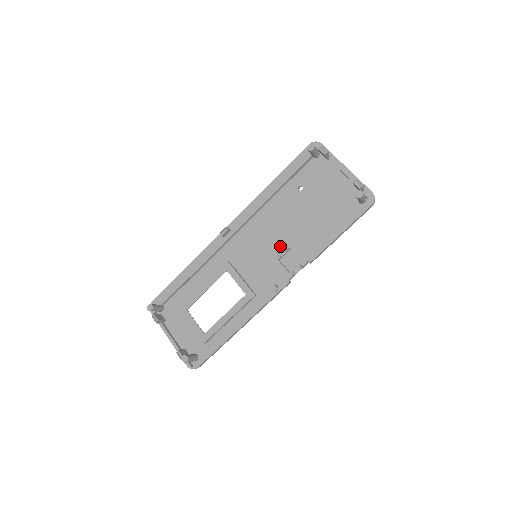
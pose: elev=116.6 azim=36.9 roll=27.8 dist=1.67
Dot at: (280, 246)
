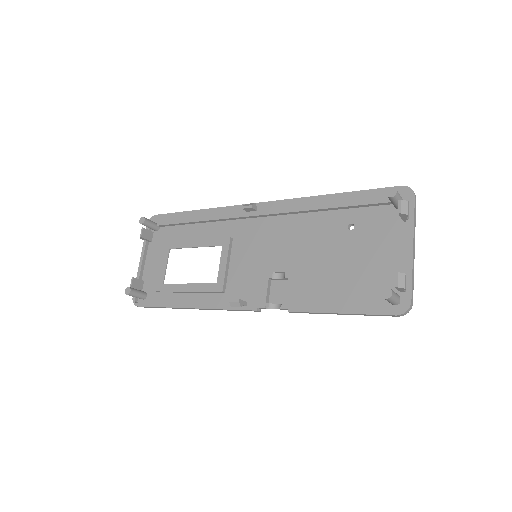
Dot at: (282, 267)
